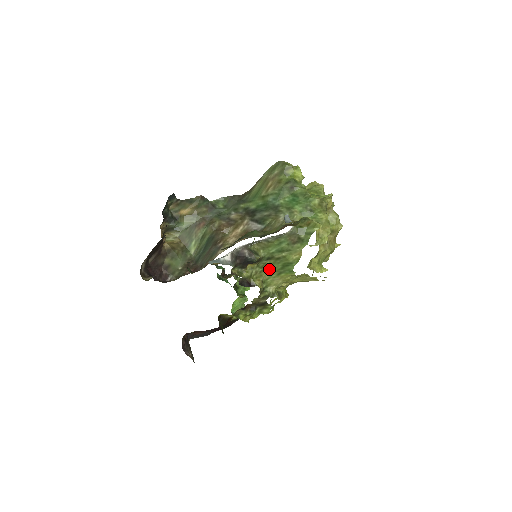
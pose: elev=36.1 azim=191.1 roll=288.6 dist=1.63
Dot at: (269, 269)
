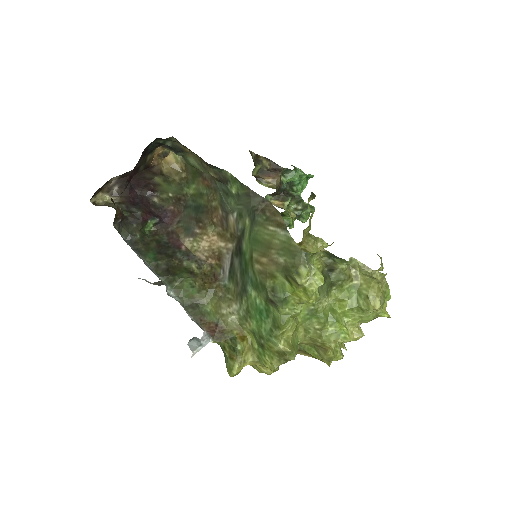
Dot at: occluded
